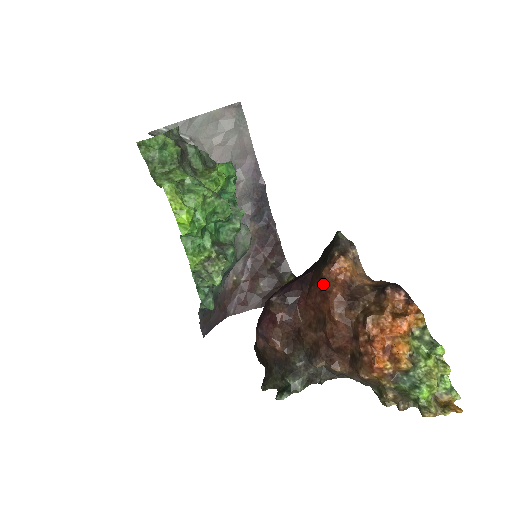
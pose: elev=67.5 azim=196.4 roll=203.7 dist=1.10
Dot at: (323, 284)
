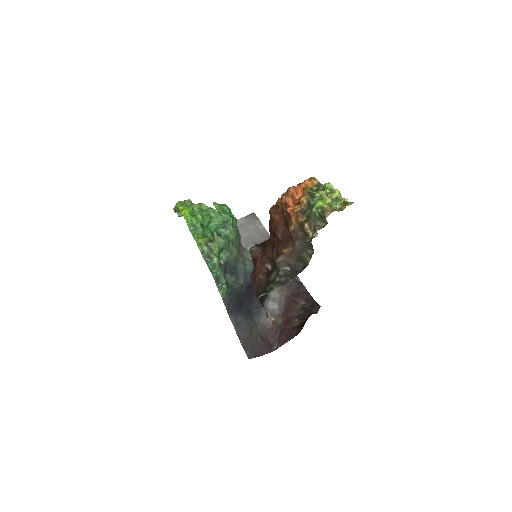
Dot at: occluded
